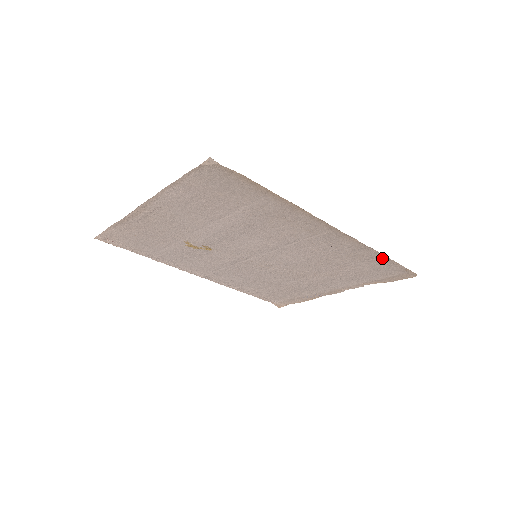
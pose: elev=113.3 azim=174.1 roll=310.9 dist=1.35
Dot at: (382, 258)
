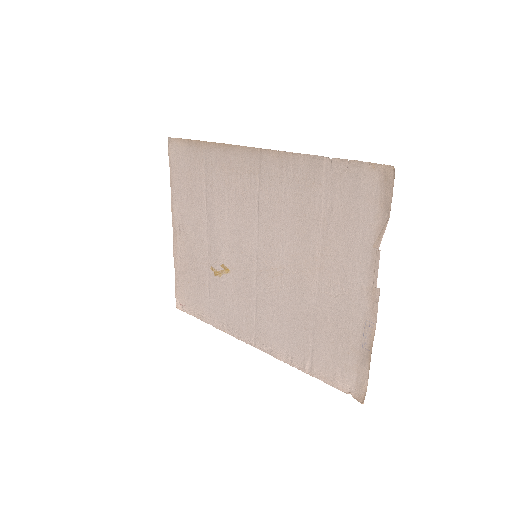
Dot at: (330, 164)
